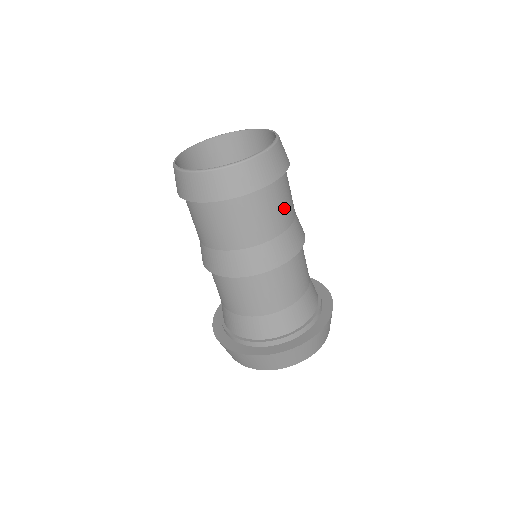
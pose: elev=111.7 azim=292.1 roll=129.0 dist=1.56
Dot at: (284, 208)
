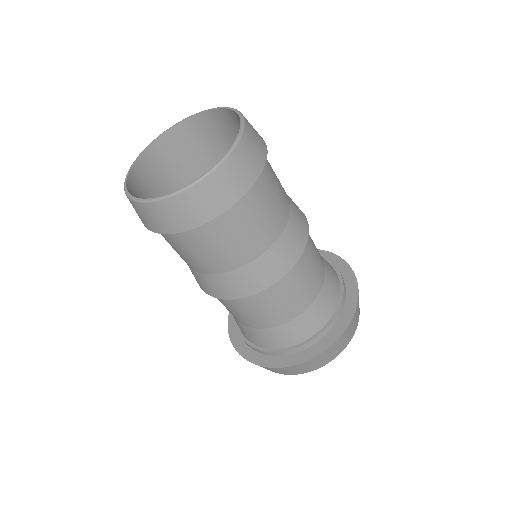
Dot at: (279, 188)
